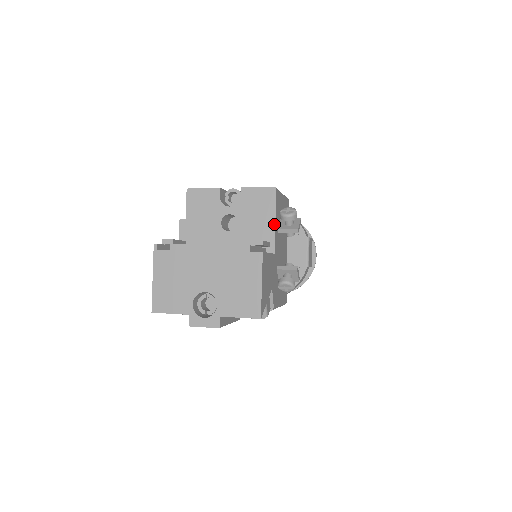
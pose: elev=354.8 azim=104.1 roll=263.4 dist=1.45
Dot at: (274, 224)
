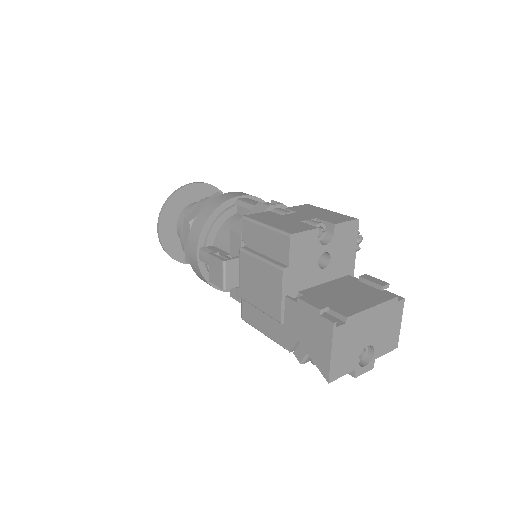
Dot at: (355, 252)
